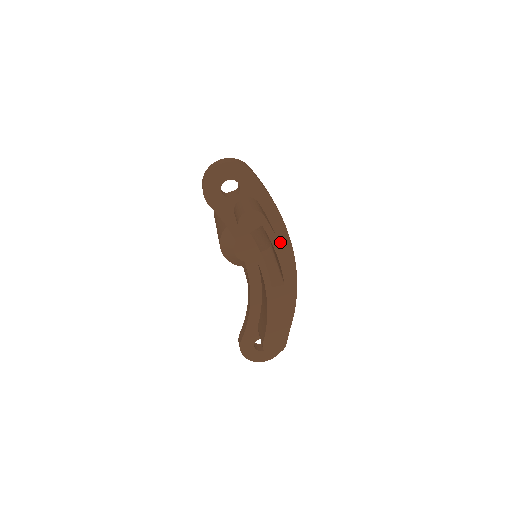
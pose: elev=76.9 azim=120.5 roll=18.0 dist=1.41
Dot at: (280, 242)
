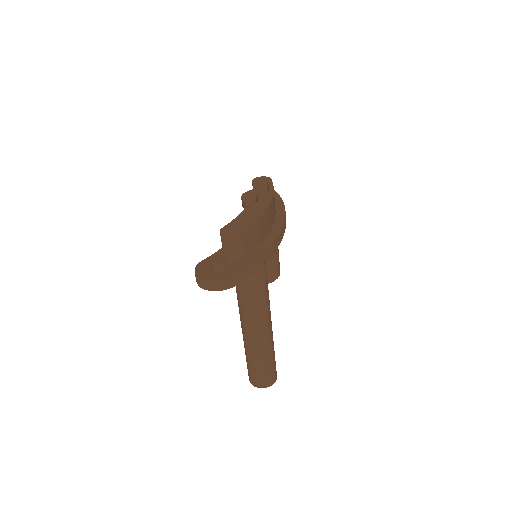
Dot at: (277, 216)
